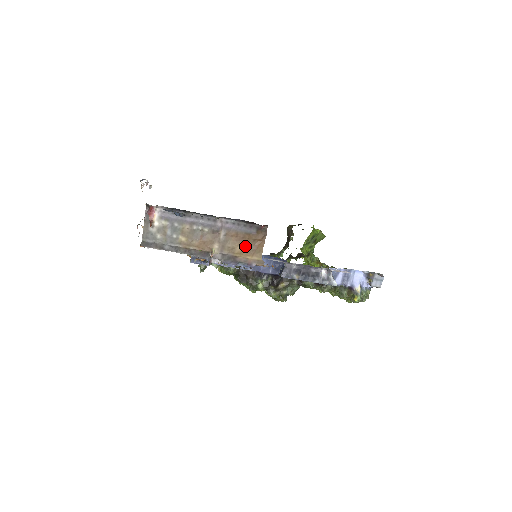
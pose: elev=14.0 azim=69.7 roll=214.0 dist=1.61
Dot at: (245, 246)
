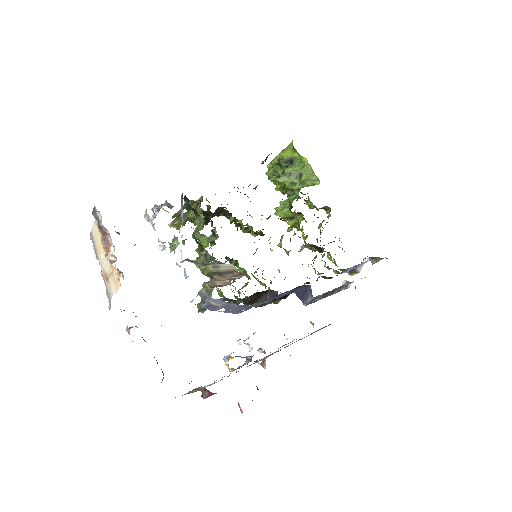
Dot at: occluded
